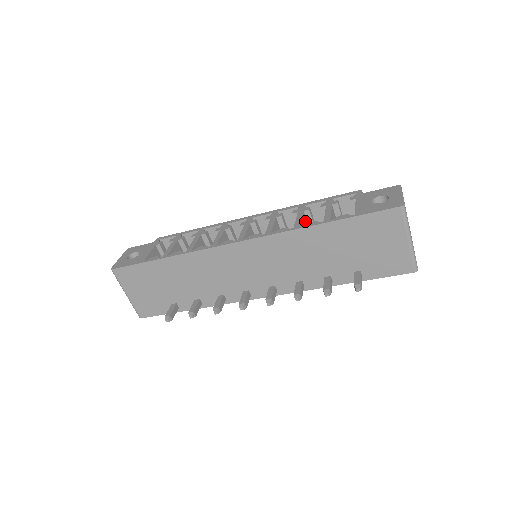
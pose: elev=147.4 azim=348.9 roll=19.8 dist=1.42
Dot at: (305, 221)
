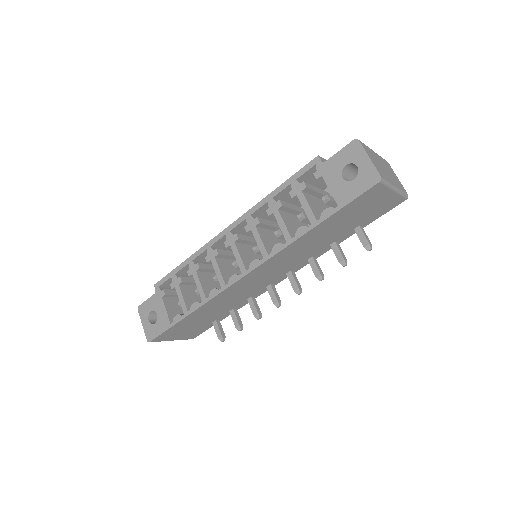
Dot at: (285, 216)
